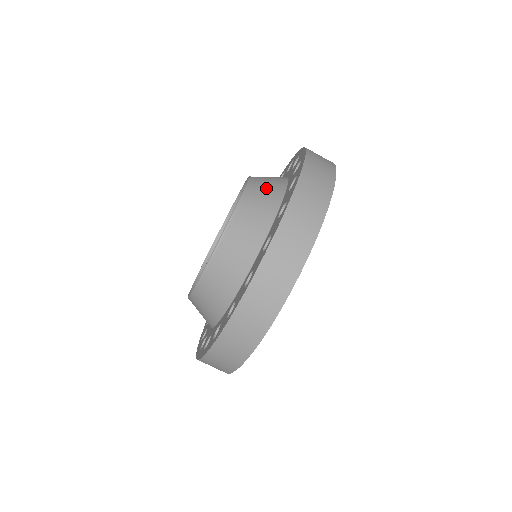
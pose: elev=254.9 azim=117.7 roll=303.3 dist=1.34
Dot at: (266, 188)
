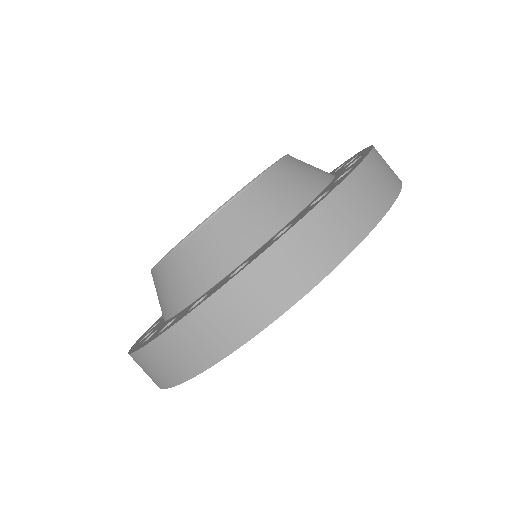
Dot at: occluded
